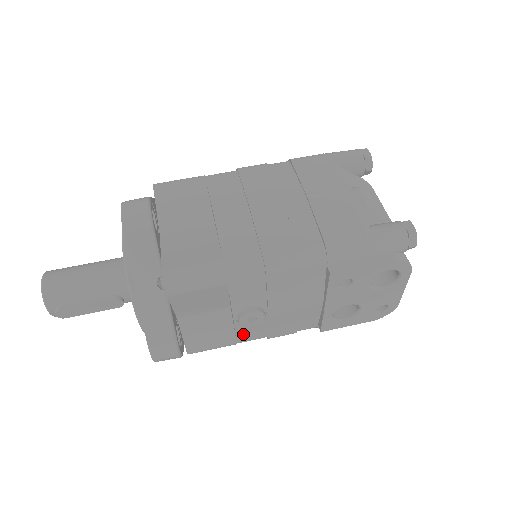
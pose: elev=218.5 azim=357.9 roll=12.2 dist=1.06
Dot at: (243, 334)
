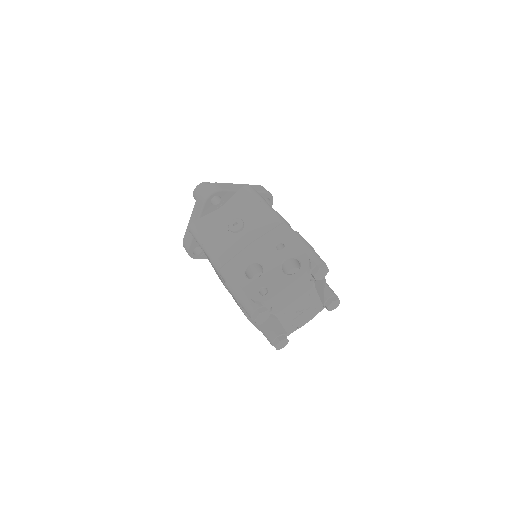
Dot at: (216, 237)
